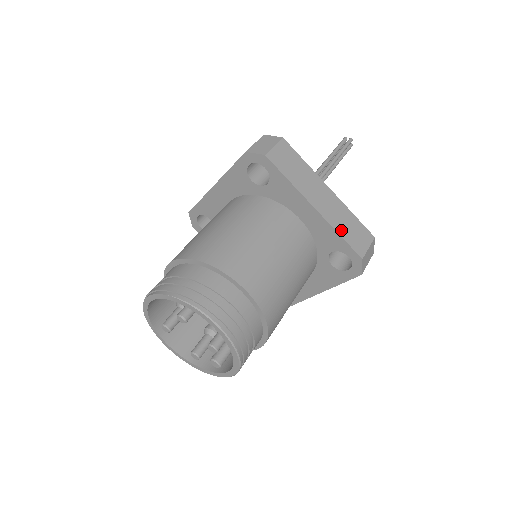
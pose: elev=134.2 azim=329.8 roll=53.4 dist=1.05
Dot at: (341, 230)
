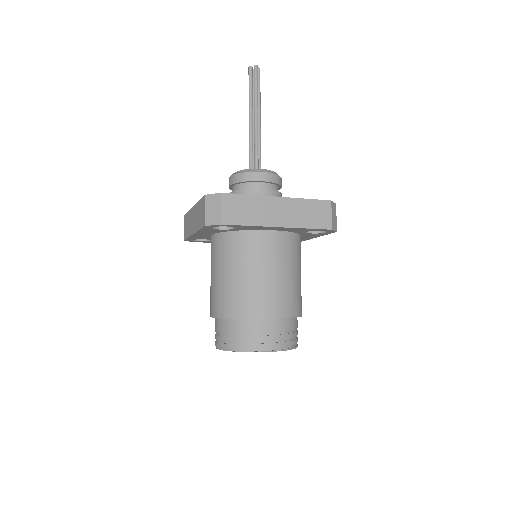
Dot at: (306, 223)
